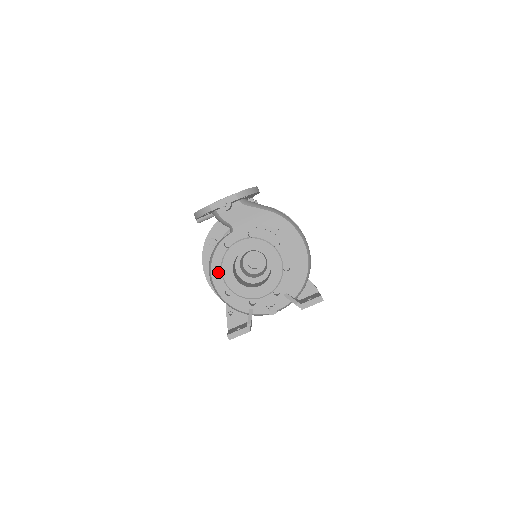
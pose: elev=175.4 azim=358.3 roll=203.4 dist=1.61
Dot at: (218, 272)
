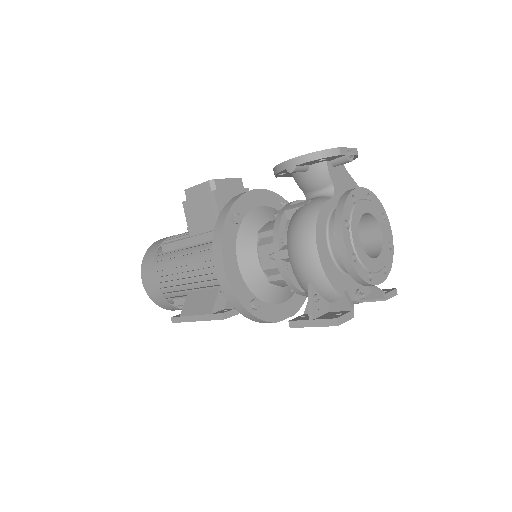
Dot at: (347, 228)
